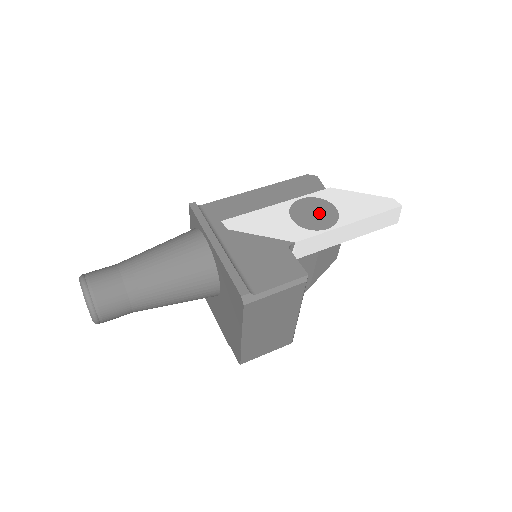
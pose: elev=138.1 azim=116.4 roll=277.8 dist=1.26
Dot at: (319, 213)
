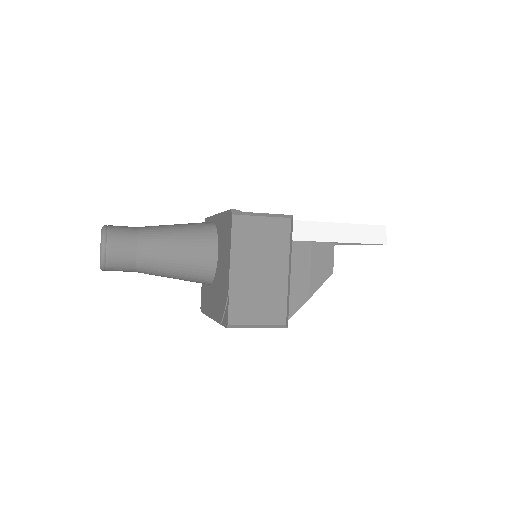
Dot at: occluded
